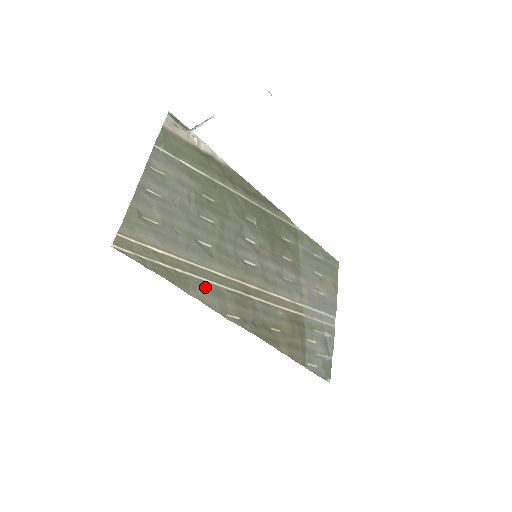
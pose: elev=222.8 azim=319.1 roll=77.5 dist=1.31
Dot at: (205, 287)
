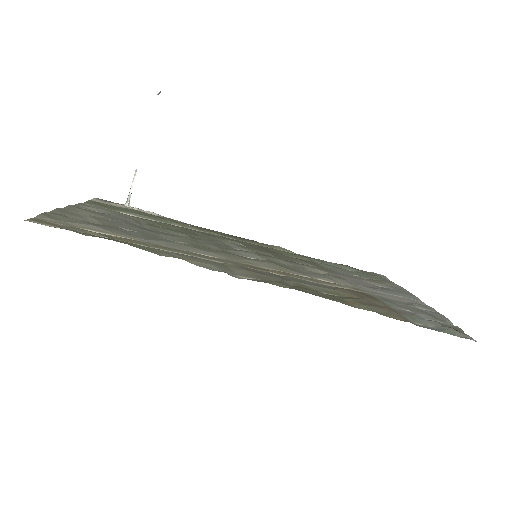
Dot at: (186, 255)
